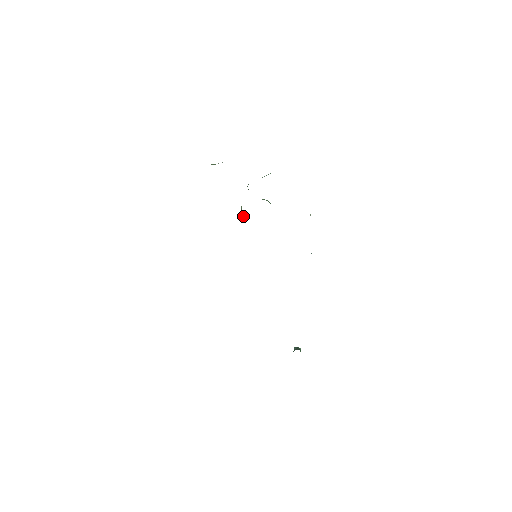
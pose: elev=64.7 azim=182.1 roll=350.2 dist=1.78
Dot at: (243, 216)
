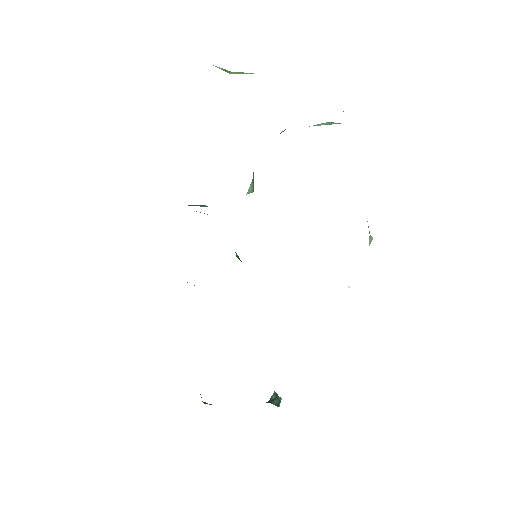
Dot at: (253, 187)
